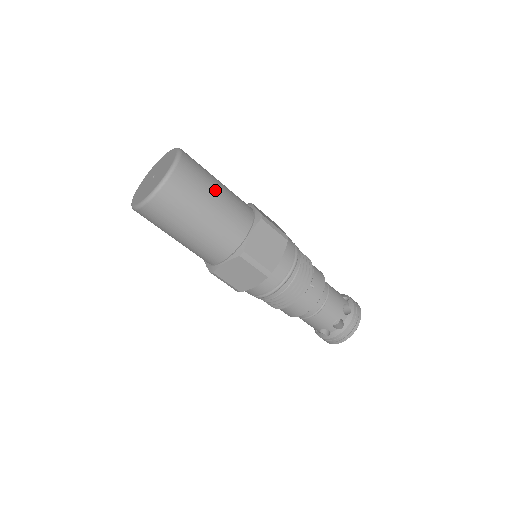
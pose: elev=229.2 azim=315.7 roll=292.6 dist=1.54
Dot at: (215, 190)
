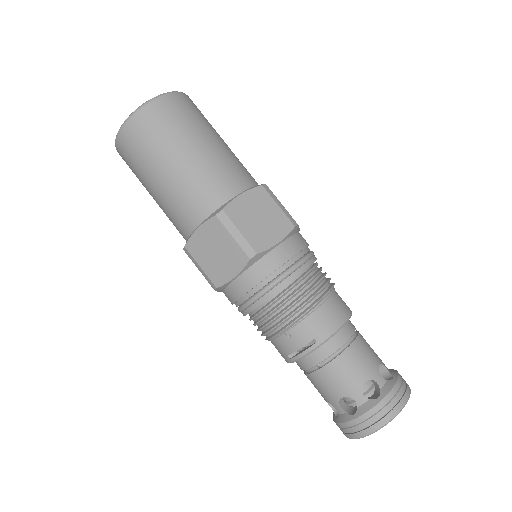
Dot at: occluded
